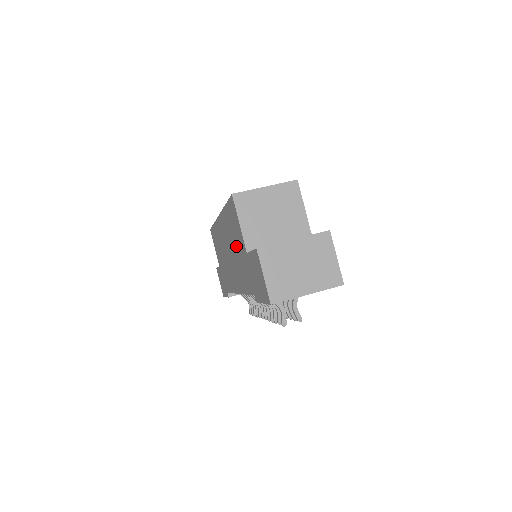
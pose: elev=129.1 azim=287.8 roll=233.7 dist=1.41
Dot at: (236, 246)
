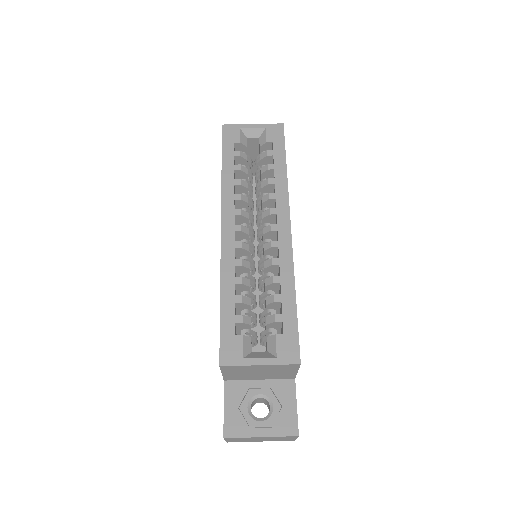
Dot at: occluded
